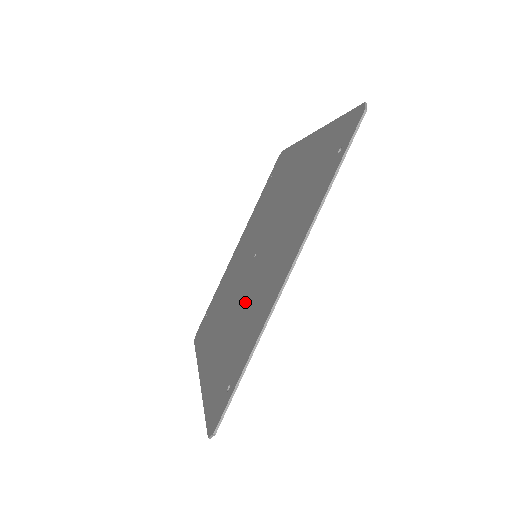
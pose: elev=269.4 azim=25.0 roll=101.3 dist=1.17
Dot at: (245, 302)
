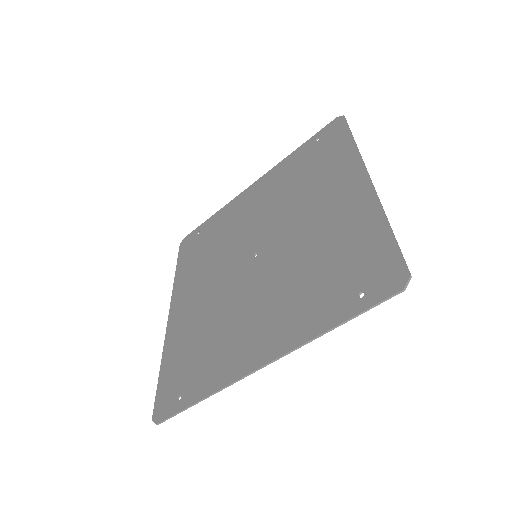
Dot at: (225, 311)
